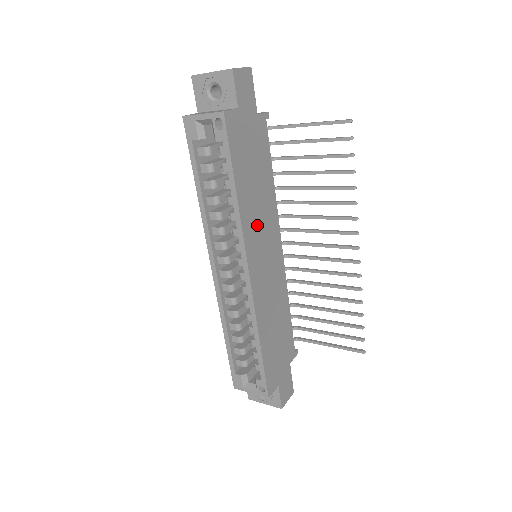
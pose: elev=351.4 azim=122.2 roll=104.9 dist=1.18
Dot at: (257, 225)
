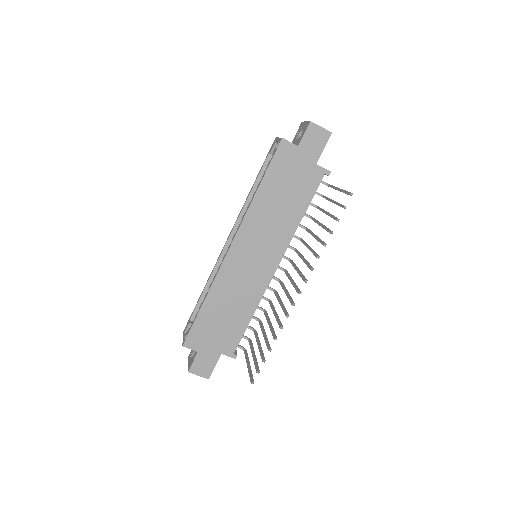
Dot at: (262, 228)
